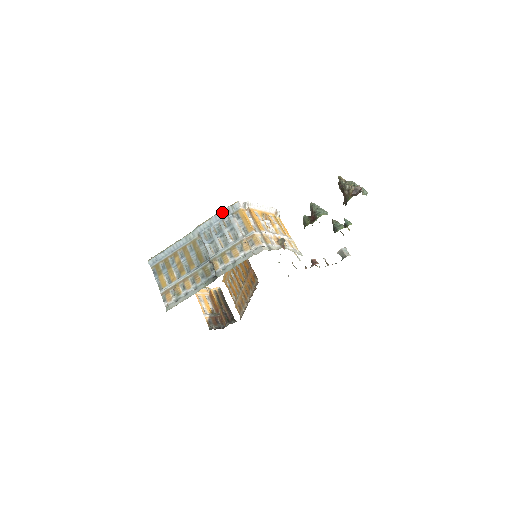
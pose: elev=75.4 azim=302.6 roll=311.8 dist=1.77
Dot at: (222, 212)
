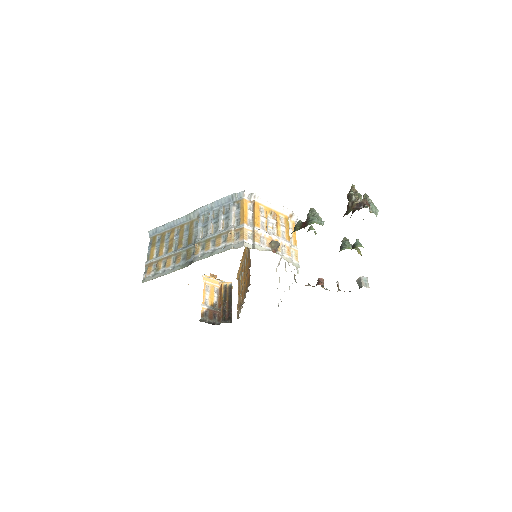
Dot at: (225, 198)
